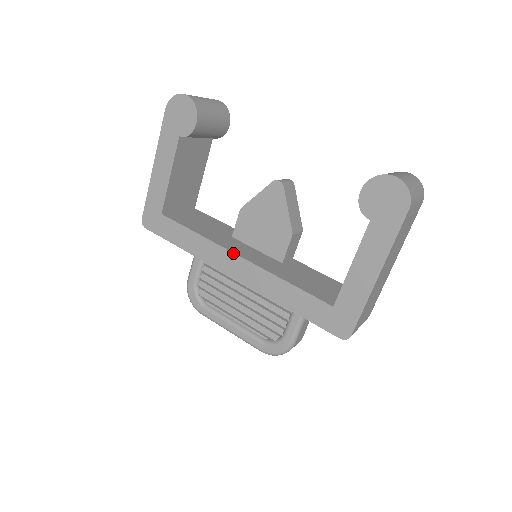
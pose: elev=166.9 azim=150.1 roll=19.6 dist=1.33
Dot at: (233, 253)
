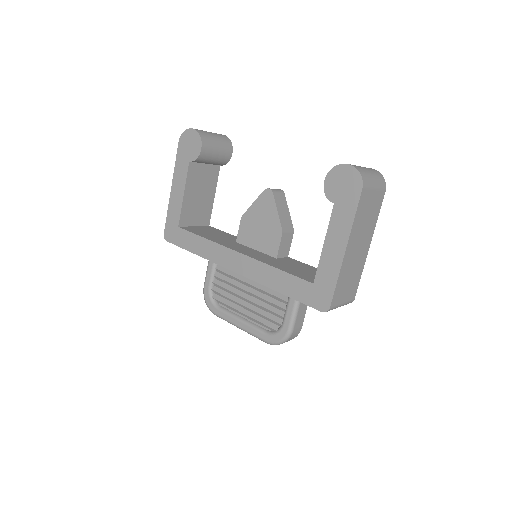
Dot at: (233, 250)
